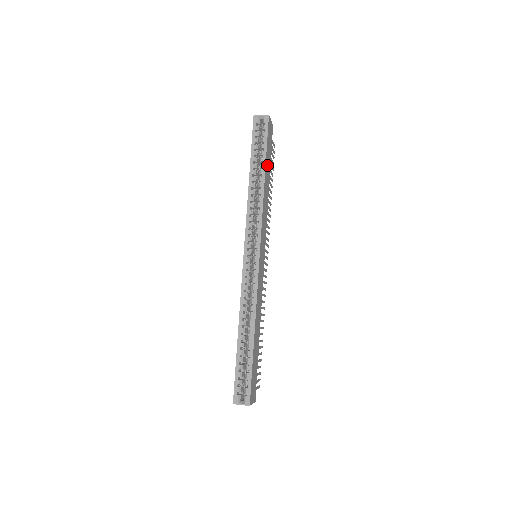
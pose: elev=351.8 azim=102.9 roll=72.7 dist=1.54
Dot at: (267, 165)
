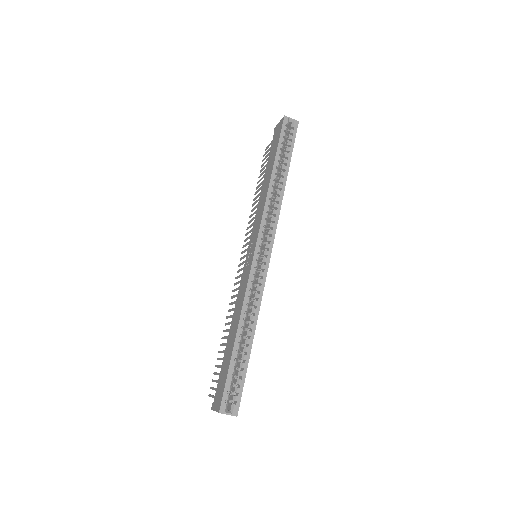
Dot at: occluded
